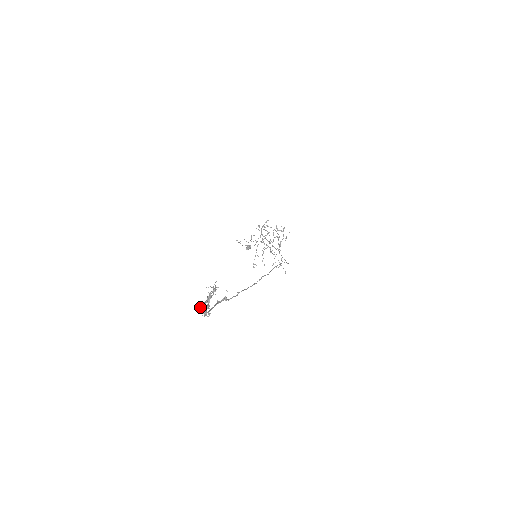
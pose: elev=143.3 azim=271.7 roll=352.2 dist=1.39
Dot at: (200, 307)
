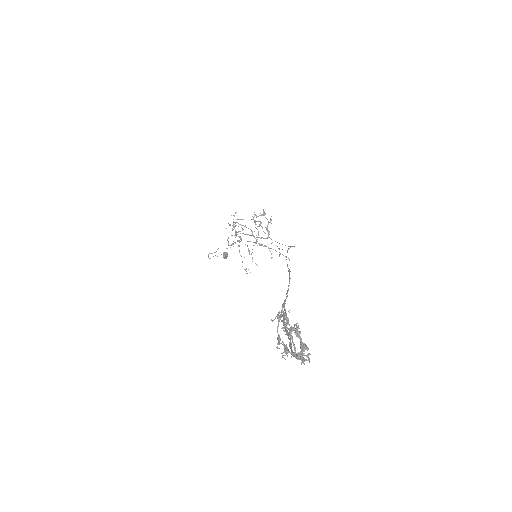
Dot at: (286, 353)
